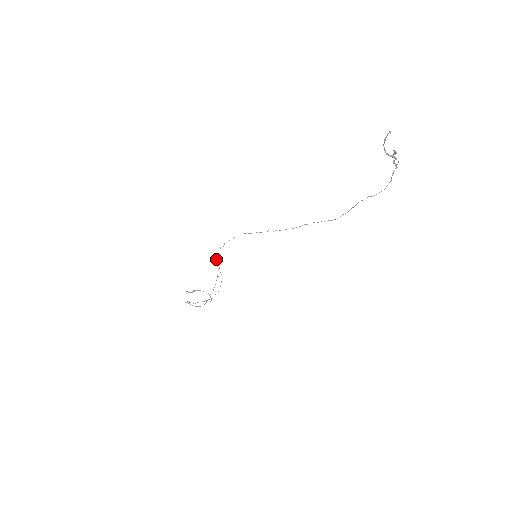
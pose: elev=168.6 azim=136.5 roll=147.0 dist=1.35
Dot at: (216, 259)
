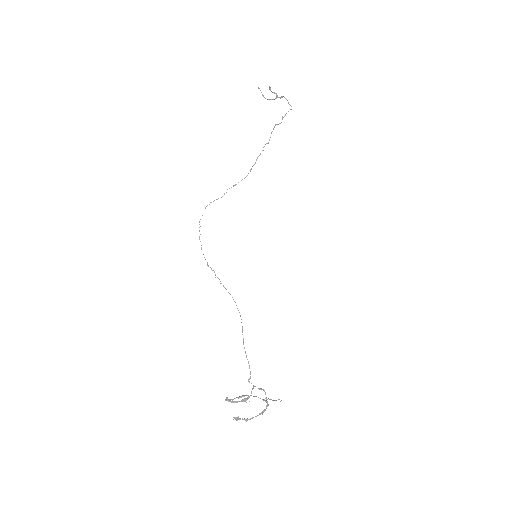
Dot at: (207, 265)
